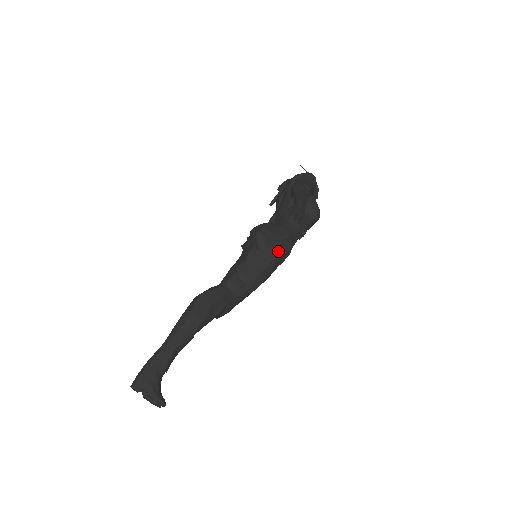
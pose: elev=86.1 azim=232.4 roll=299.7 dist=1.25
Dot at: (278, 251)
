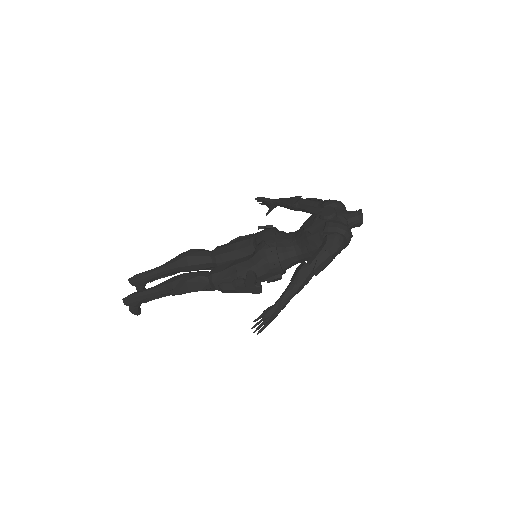
Dot at: (259, 290)
